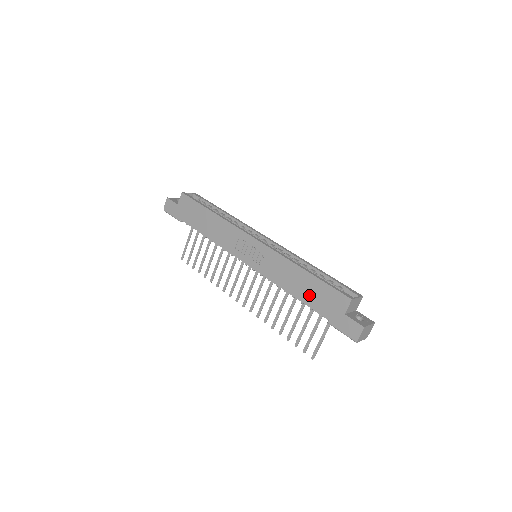
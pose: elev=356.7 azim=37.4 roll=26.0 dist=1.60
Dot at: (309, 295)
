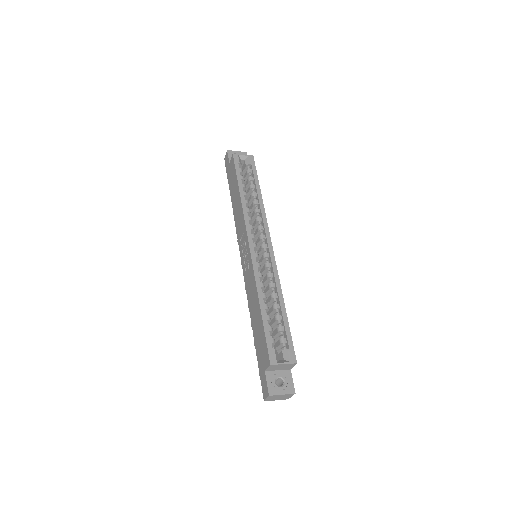
Dot at: (256, 330)
